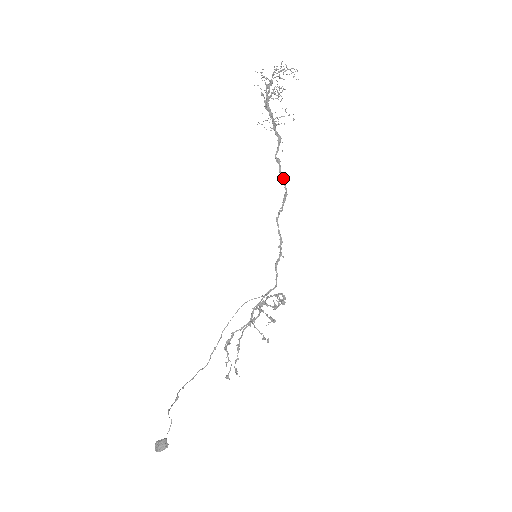
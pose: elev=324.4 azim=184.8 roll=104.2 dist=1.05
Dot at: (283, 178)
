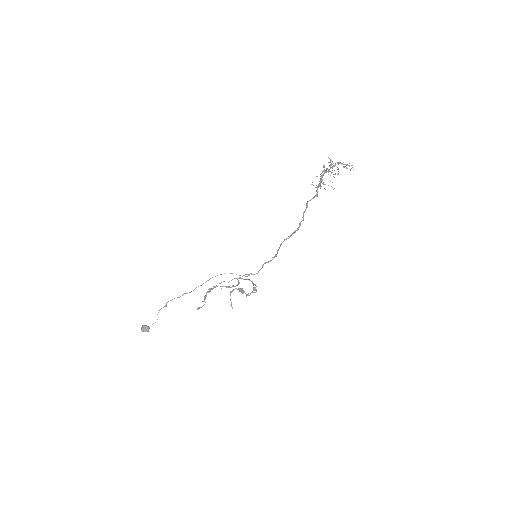
Dot at: (303, 218)
